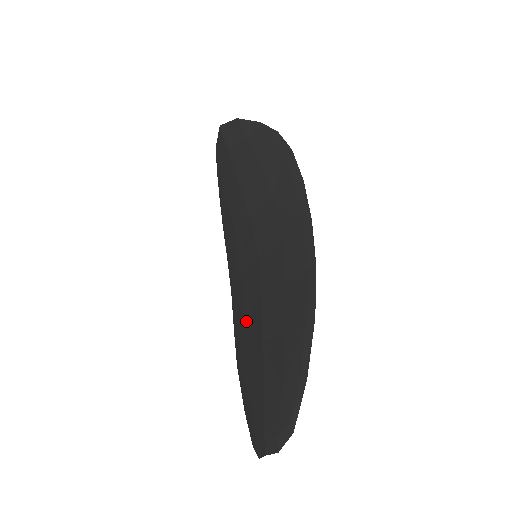
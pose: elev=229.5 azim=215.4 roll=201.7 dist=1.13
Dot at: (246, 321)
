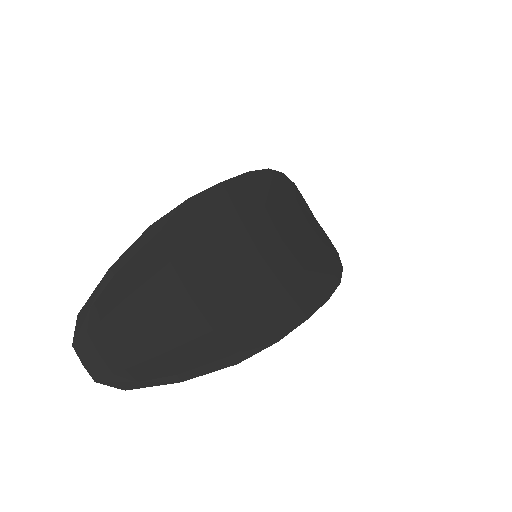
Dot at: (241, 312)
